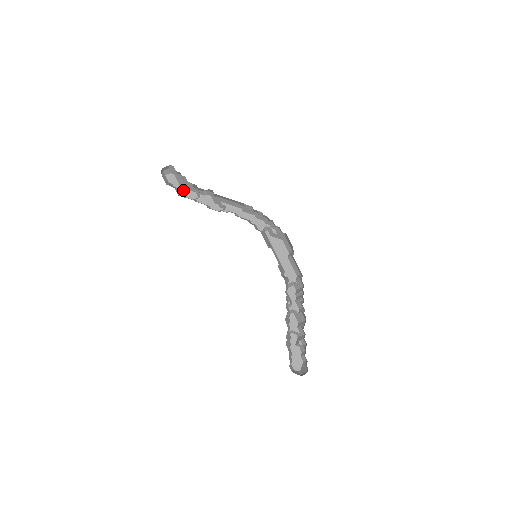
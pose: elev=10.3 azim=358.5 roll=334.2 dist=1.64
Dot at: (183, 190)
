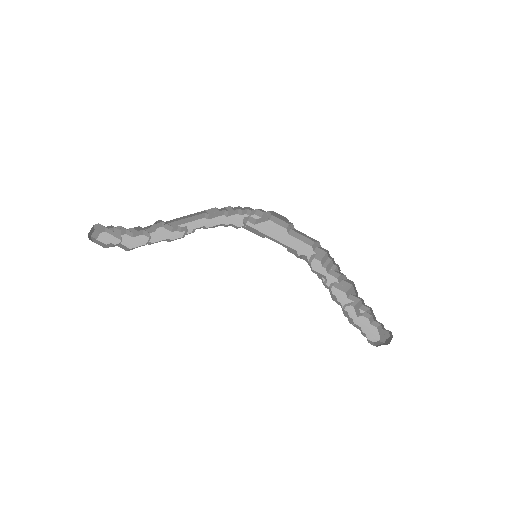
Dot at: (127, 242)
